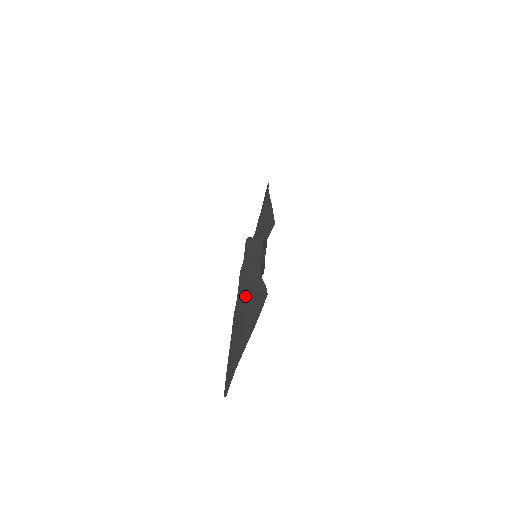
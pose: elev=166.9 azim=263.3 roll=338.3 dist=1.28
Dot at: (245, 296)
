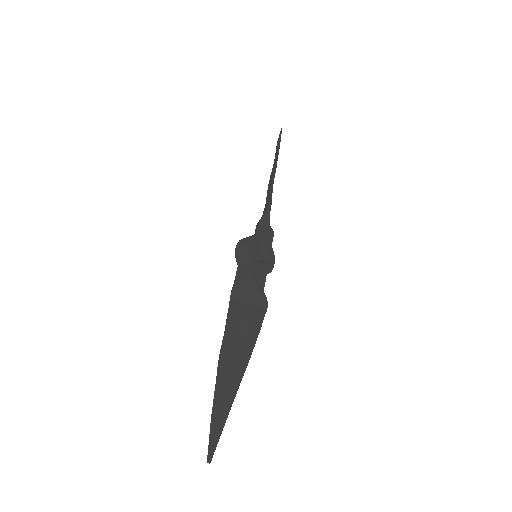
Dot at: (236, 324)
